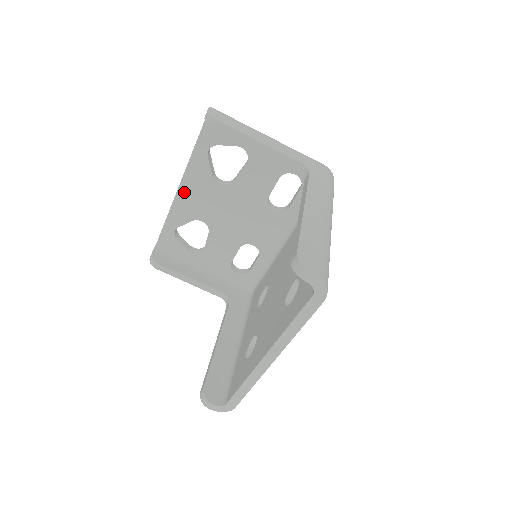
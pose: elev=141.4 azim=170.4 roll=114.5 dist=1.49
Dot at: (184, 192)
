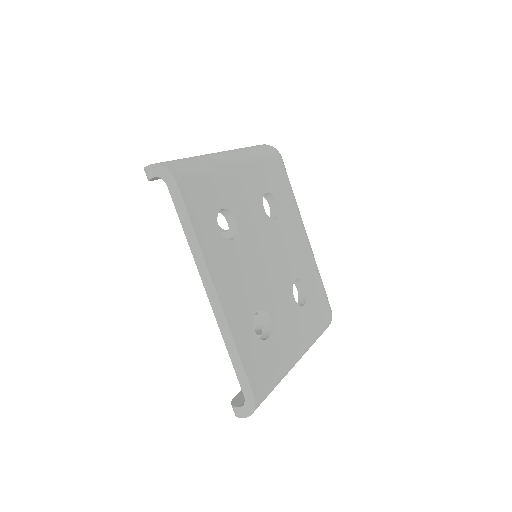
Dot at: occluded
